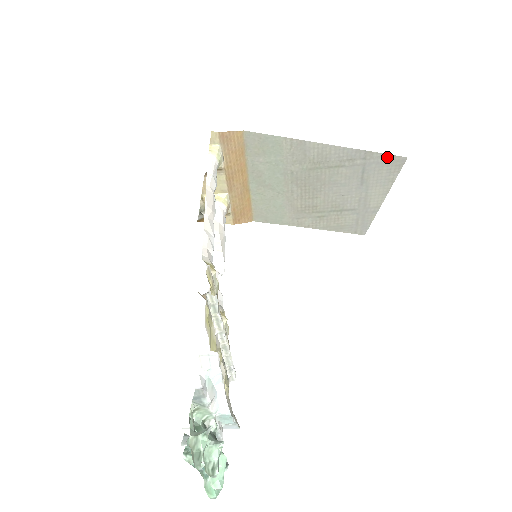
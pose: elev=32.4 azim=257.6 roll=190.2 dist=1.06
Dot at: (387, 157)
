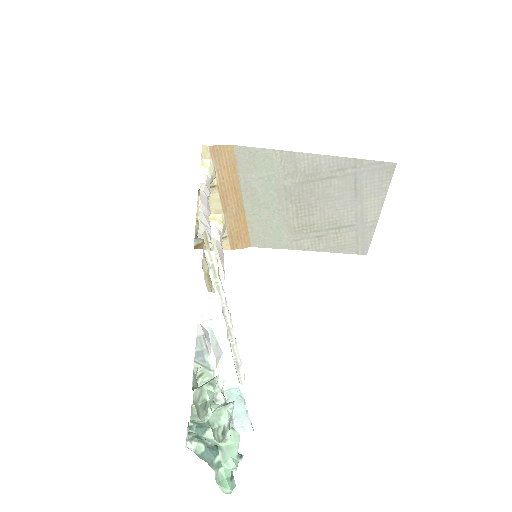
Dot at: (377, 164)
